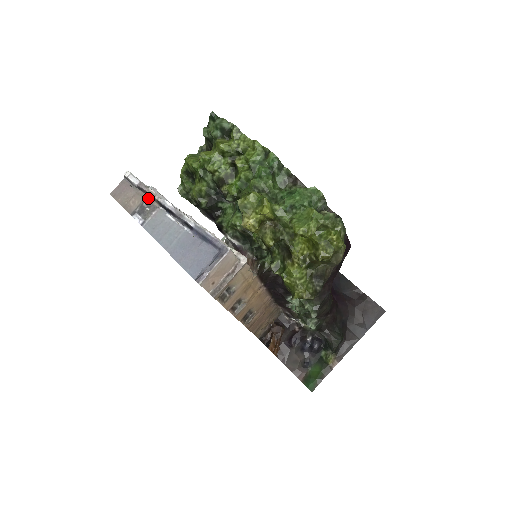
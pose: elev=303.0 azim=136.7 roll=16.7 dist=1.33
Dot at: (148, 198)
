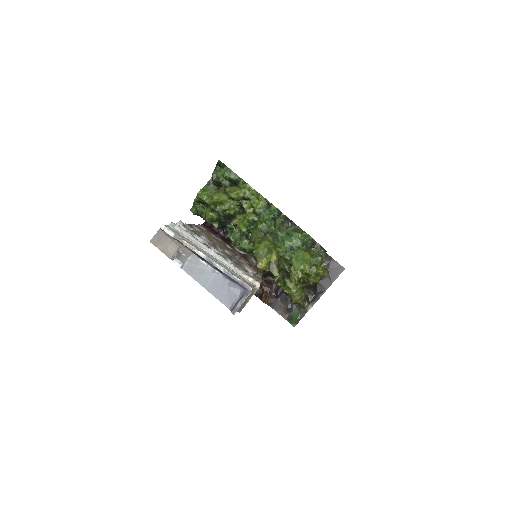
Dot at: (182, 246)
